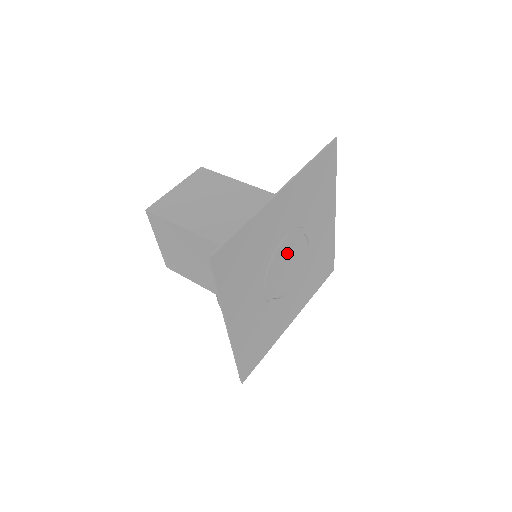
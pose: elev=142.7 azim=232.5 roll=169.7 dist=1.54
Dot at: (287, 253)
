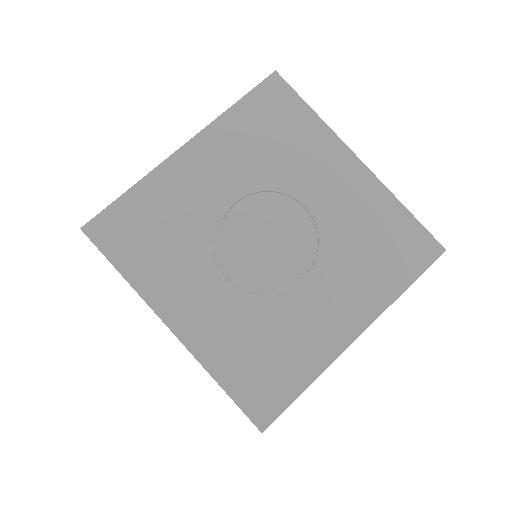
Dot at: (286, 232)
